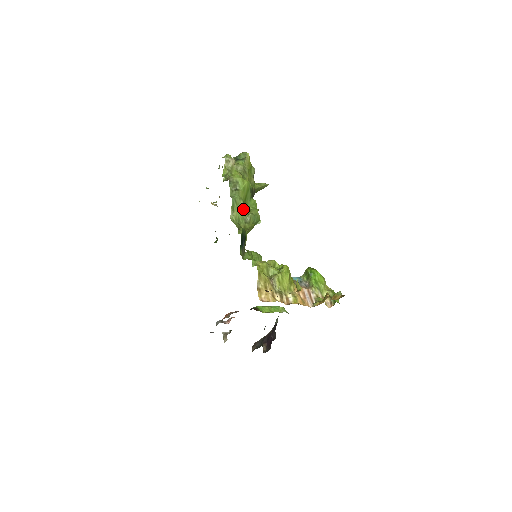
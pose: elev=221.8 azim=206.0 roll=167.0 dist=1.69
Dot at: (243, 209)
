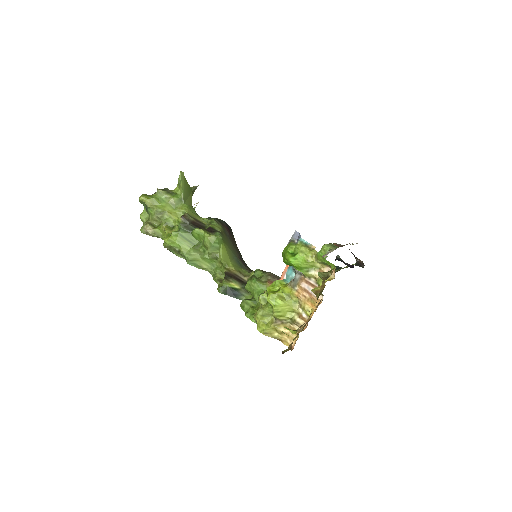
Dot at: (202, 251)
